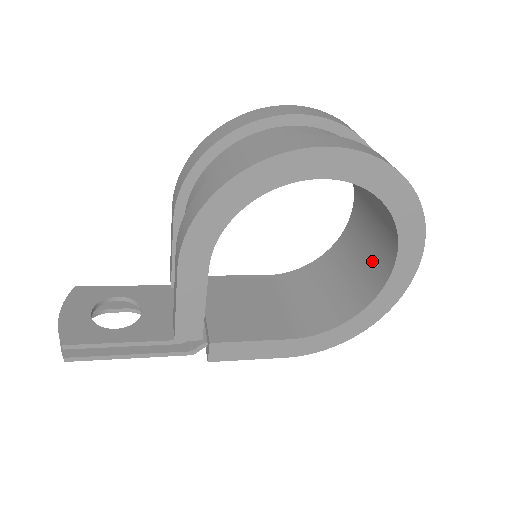
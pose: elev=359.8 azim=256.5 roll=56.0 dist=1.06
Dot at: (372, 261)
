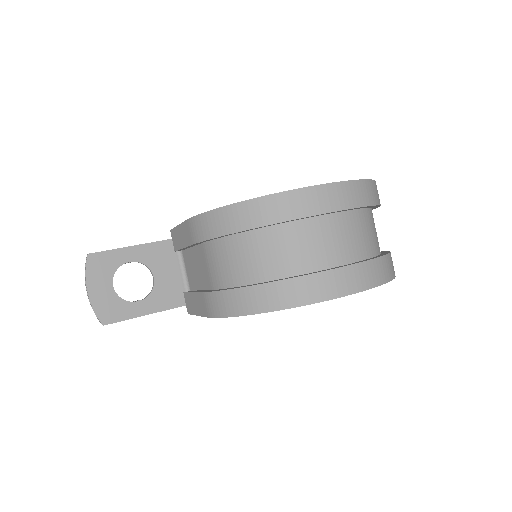
Dot at: occluded
